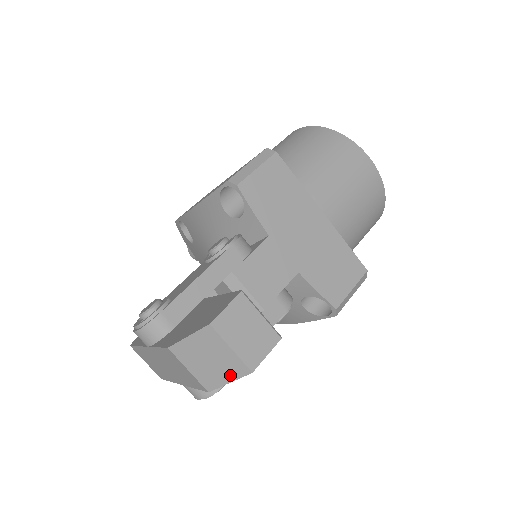
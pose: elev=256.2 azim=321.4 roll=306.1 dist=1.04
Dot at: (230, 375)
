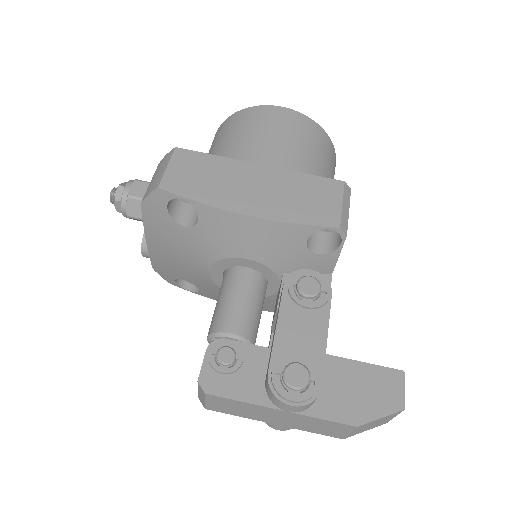
Dot at: (372, 428)
